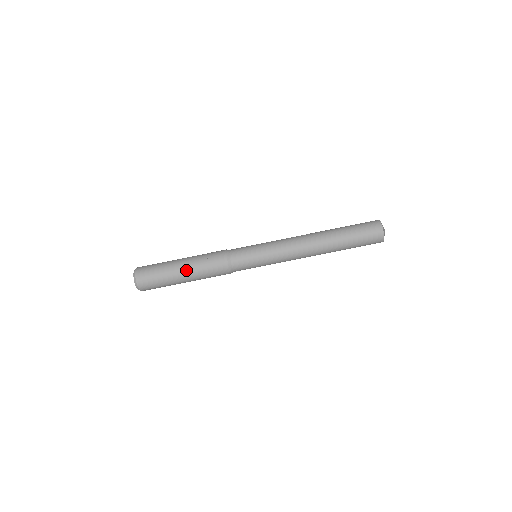
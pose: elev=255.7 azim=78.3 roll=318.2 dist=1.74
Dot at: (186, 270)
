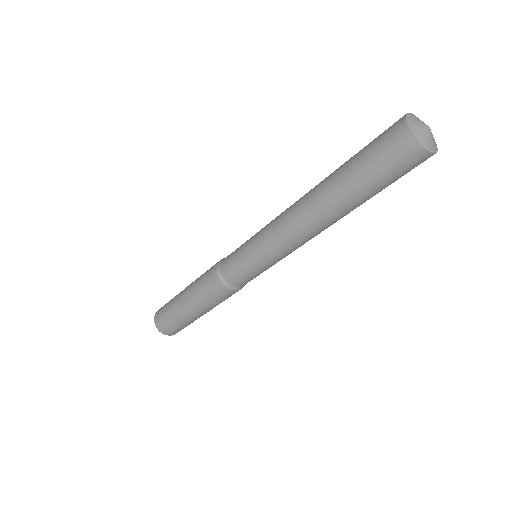
Dot at: occluded
